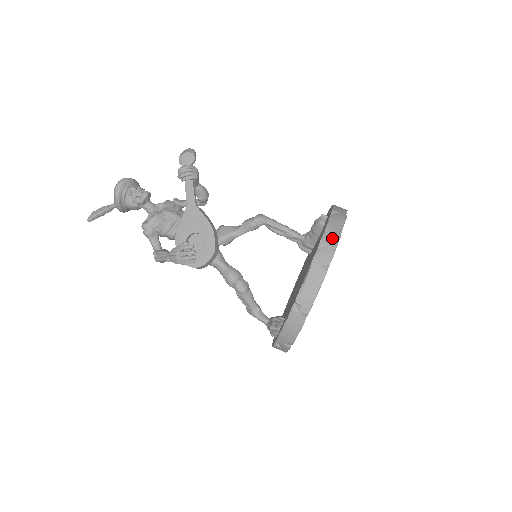
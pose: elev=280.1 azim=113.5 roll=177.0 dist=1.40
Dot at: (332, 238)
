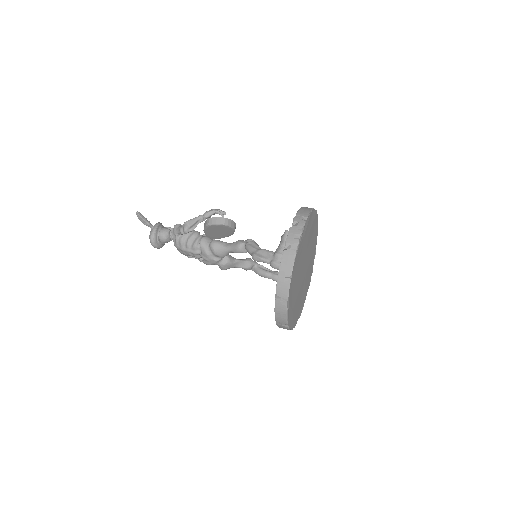
Dot at: occluded
